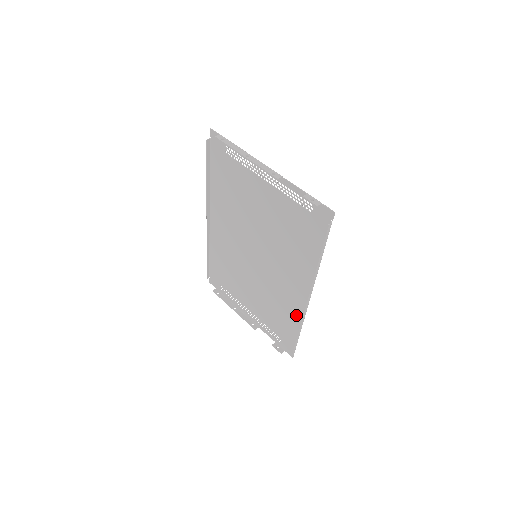
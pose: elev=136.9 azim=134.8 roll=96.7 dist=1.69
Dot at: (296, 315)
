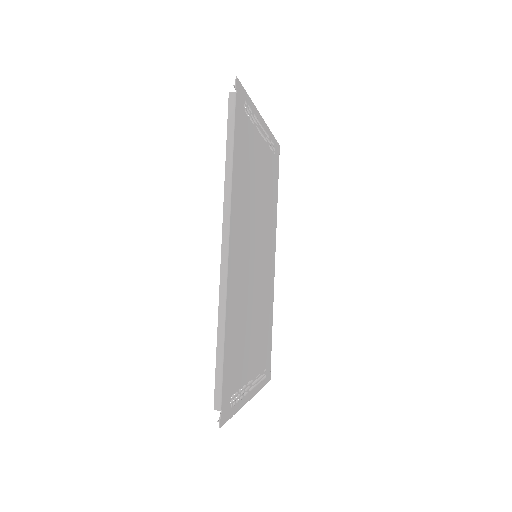
Dot at: (230, 305)
